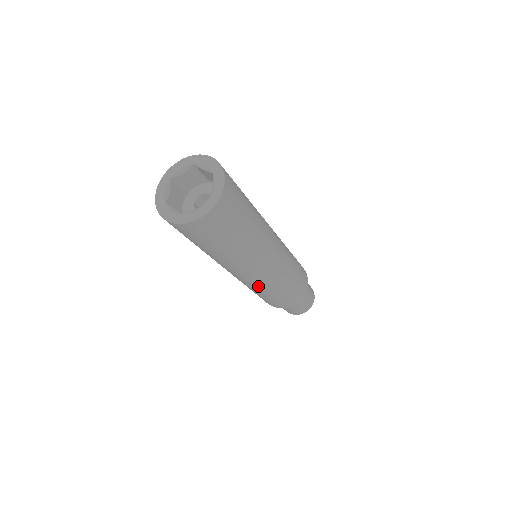
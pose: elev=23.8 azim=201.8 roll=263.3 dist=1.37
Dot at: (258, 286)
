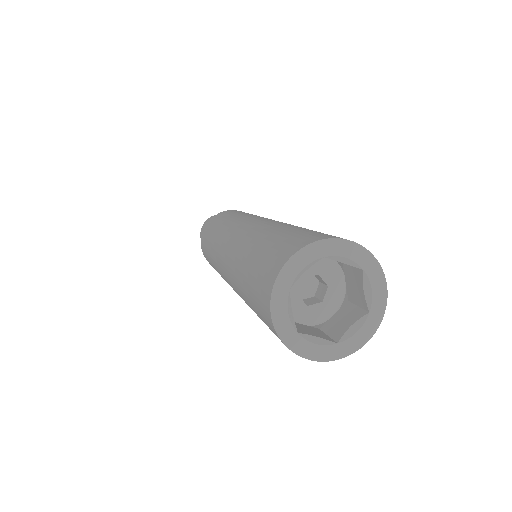
Dot at: occluded
